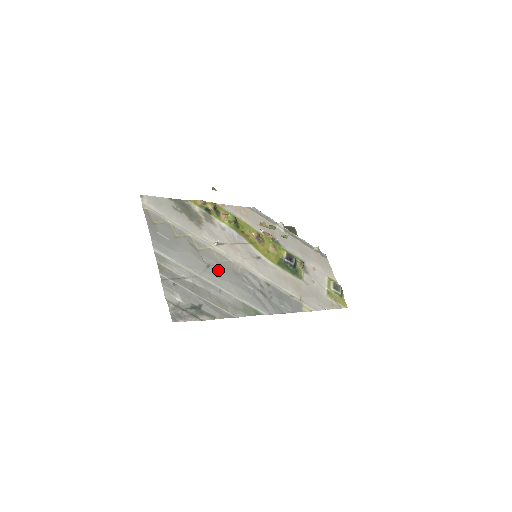
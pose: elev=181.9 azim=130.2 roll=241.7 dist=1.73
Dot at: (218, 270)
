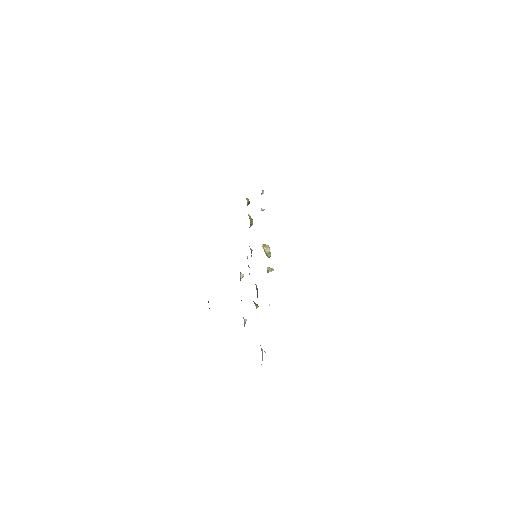
Dot at: occluded
